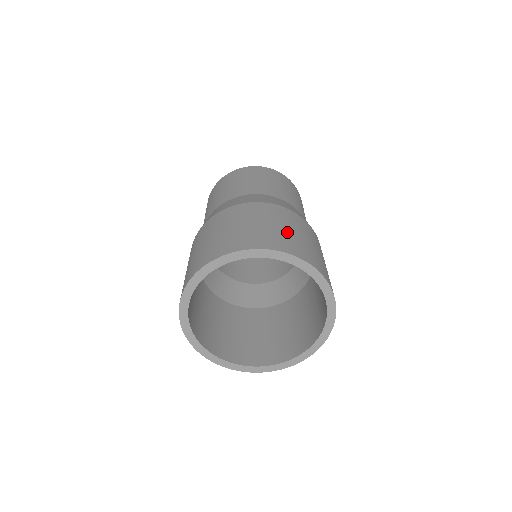
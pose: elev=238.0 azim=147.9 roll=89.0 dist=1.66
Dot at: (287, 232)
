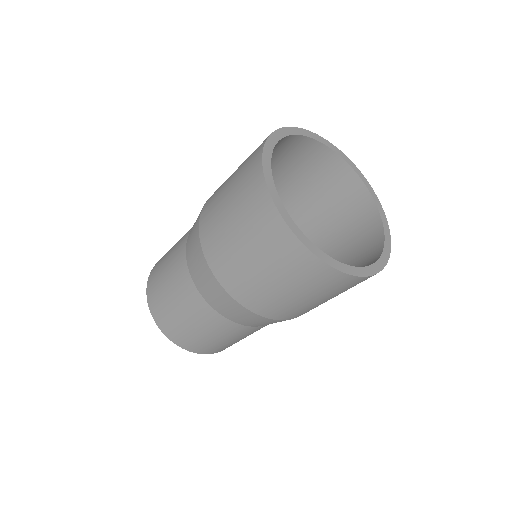
Dot at: occluded
